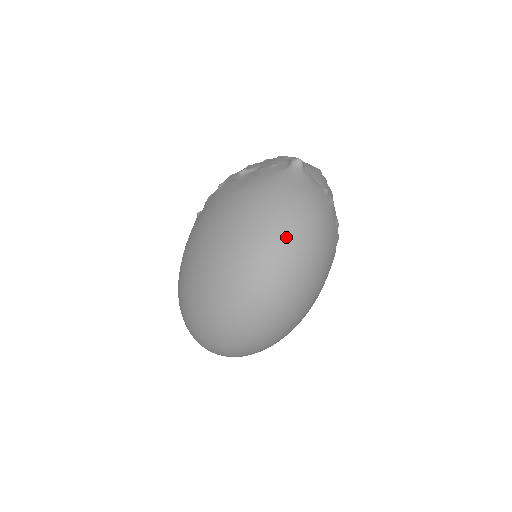
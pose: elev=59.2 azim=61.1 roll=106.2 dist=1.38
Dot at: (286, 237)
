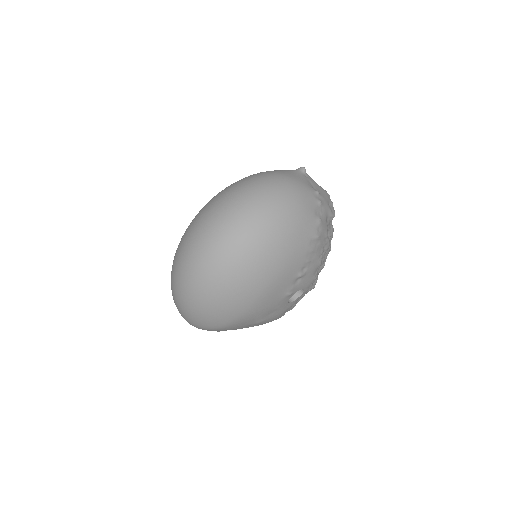
Dot at: (255, 192)
